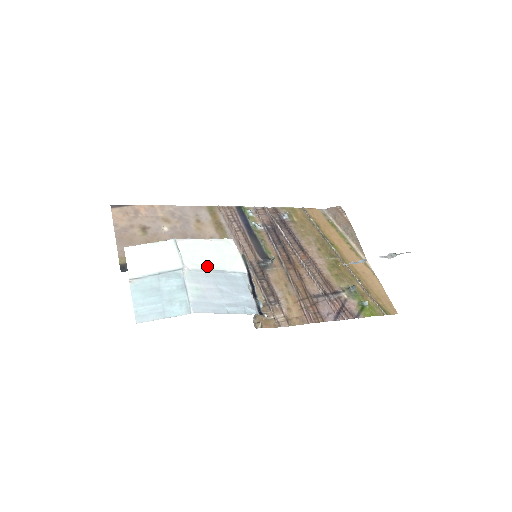
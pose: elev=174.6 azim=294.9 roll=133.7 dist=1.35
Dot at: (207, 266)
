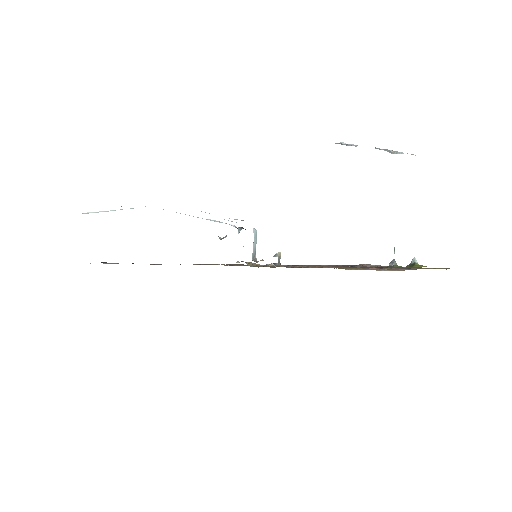
Dot at: occluded
